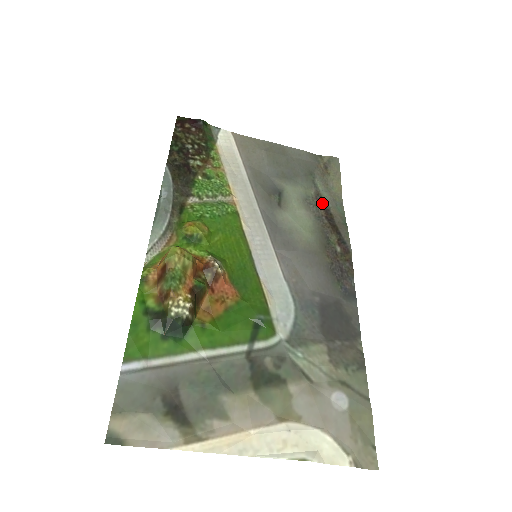
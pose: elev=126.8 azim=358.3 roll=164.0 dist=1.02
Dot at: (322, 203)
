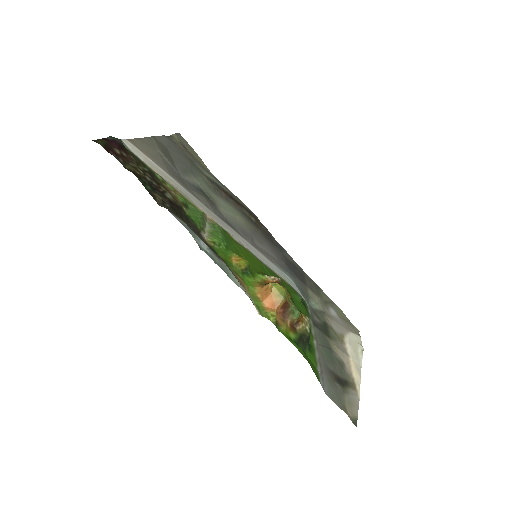
Dot at: (216, 185)
